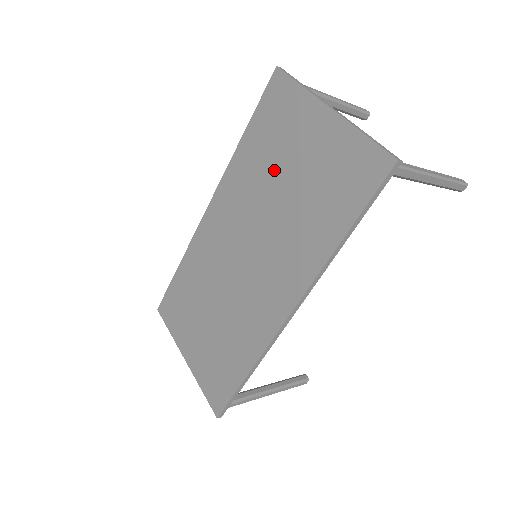
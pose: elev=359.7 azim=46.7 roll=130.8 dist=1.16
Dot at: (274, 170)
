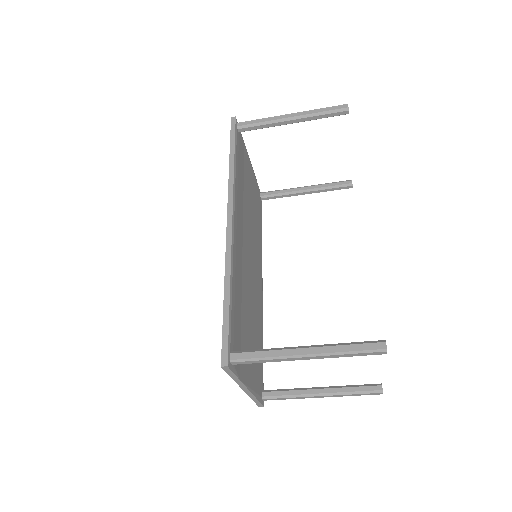
Dot at: occluded
